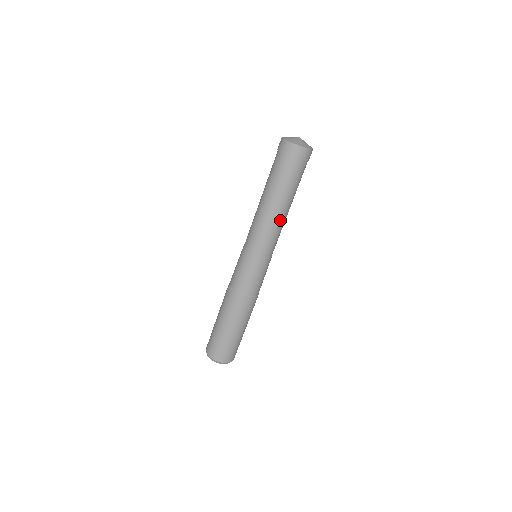
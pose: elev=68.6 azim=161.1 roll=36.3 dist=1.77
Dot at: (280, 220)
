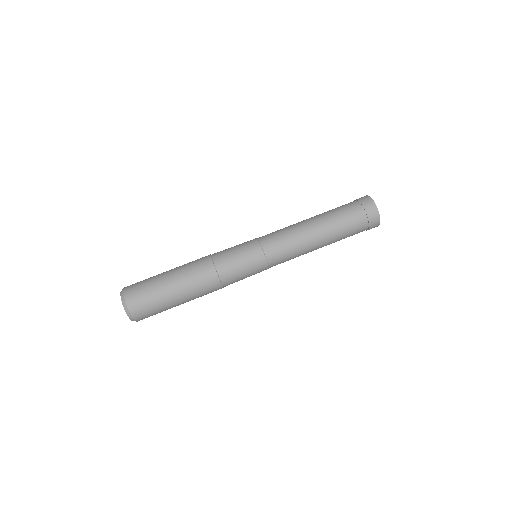
Dot at: (307, 243)
